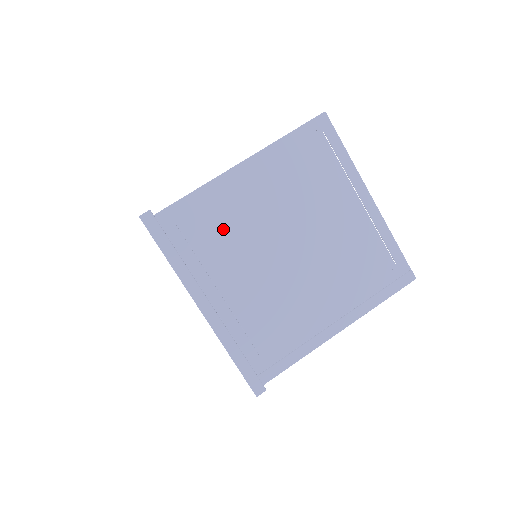
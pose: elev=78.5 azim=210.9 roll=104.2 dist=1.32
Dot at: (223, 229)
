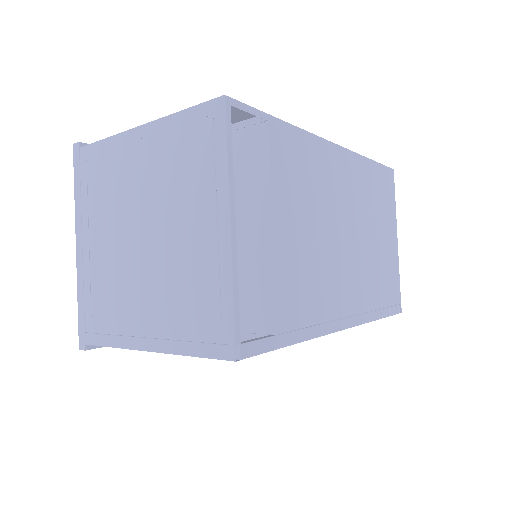
Dot at: (109, 184)
